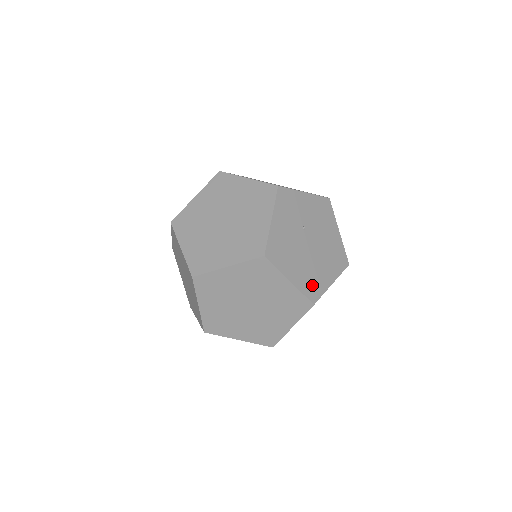
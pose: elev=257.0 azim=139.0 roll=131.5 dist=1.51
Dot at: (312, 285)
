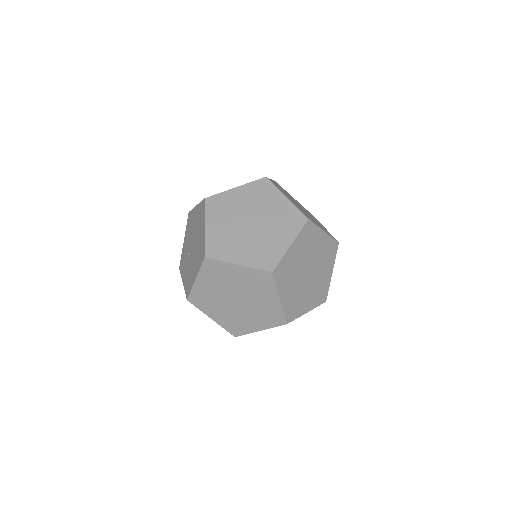
Dot at: occluded
